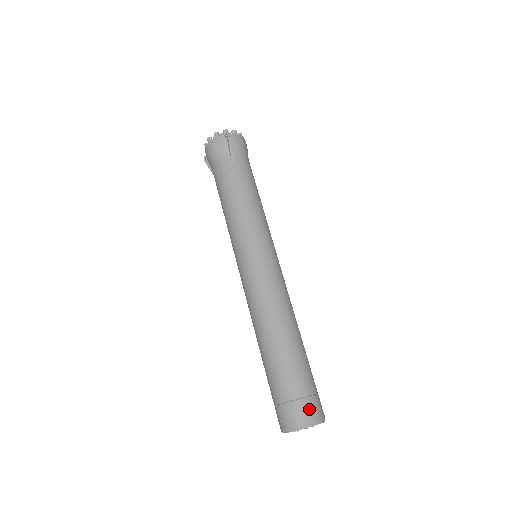
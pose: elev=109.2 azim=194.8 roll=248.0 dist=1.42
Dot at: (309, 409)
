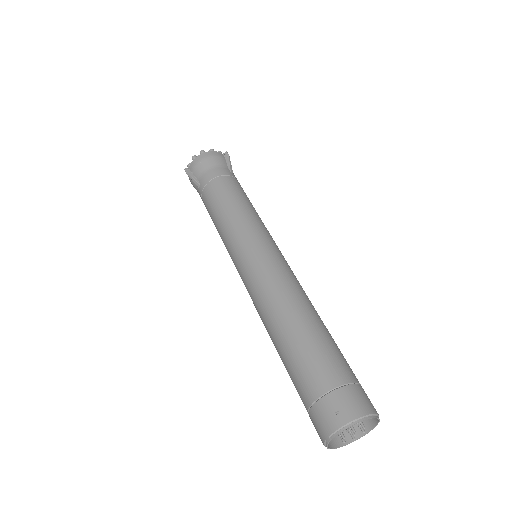
Dot at: (368, 398)
